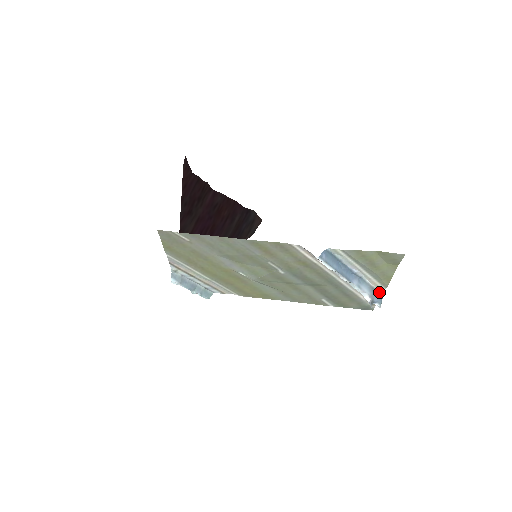
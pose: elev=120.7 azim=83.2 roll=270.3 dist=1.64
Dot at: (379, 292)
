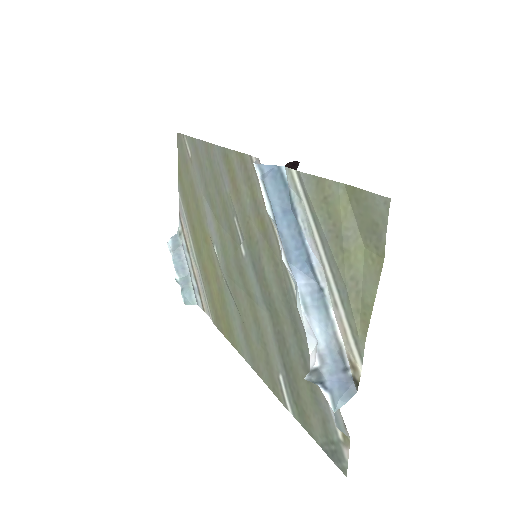
Dot at: (350, 374)
